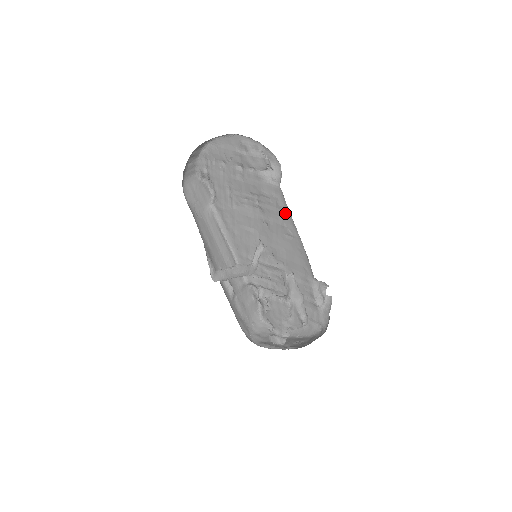
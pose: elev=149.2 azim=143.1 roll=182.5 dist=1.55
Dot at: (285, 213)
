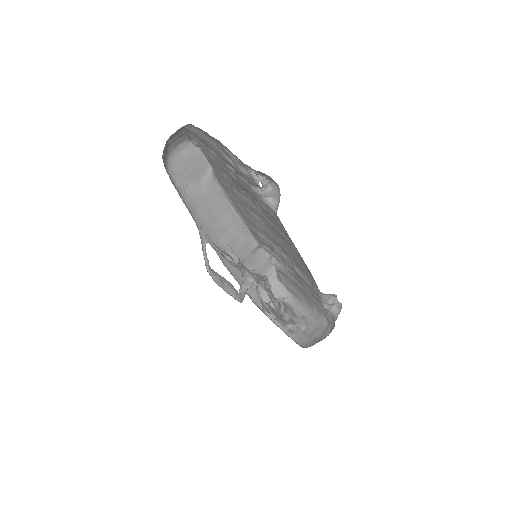
Dot at: (286, 234)
